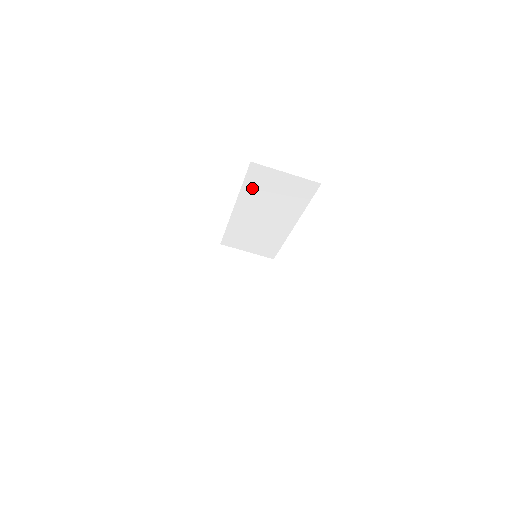
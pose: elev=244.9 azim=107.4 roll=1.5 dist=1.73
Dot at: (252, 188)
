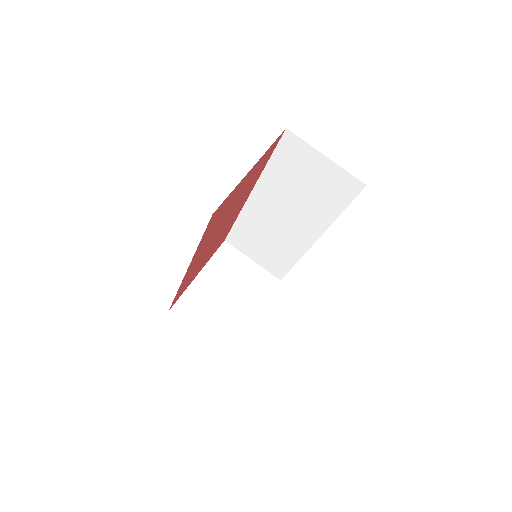
Dot at: (279, 169)
